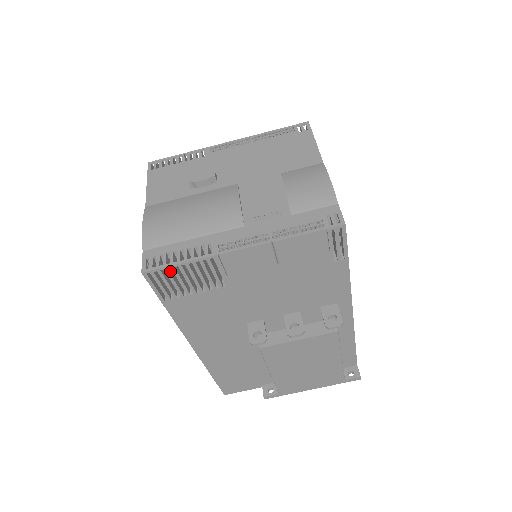
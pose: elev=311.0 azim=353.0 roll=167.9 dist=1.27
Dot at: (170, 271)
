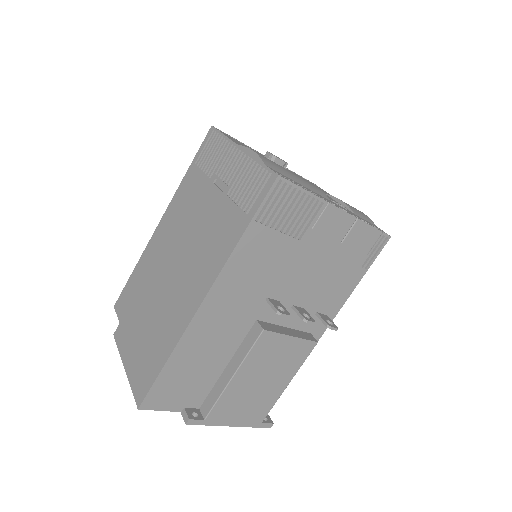
Dot at: (289, 193)
